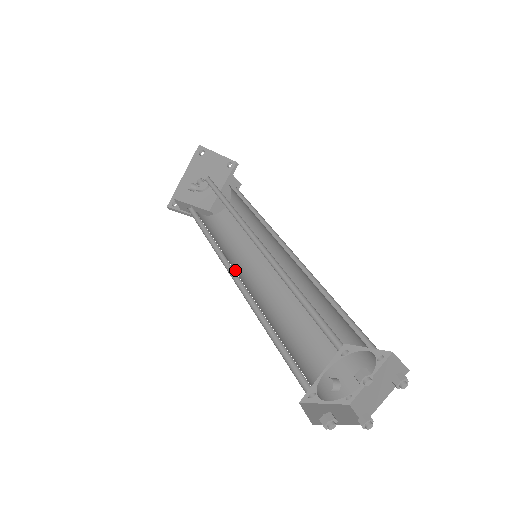
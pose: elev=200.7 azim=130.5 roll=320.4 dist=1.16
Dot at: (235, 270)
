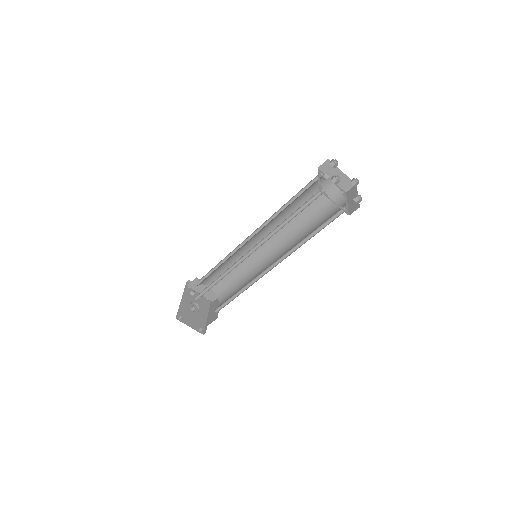
Dot at: occluded
